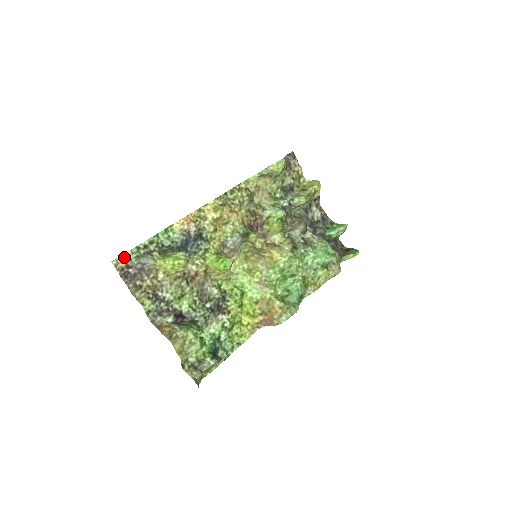
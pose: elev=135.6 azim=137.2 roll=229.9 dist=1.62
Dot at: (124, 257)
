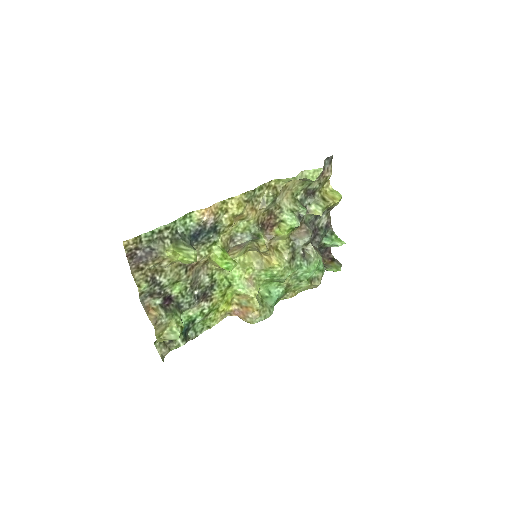
Dot at: (136, 239)
